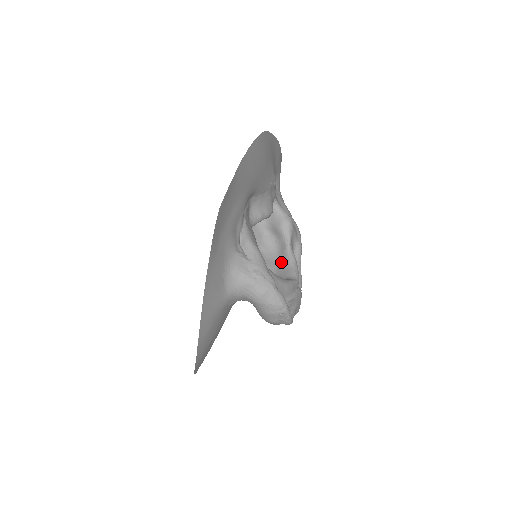
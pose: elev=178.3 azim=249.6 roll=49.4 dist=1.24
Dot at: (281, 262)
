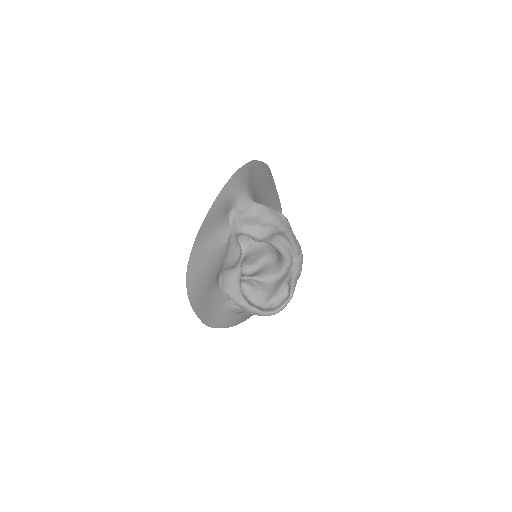
Dot at: occluded
